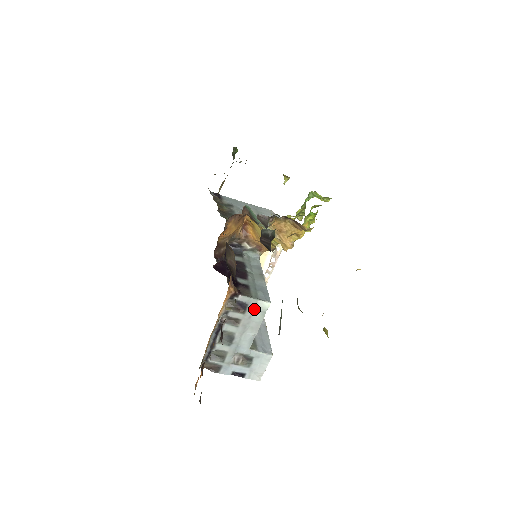
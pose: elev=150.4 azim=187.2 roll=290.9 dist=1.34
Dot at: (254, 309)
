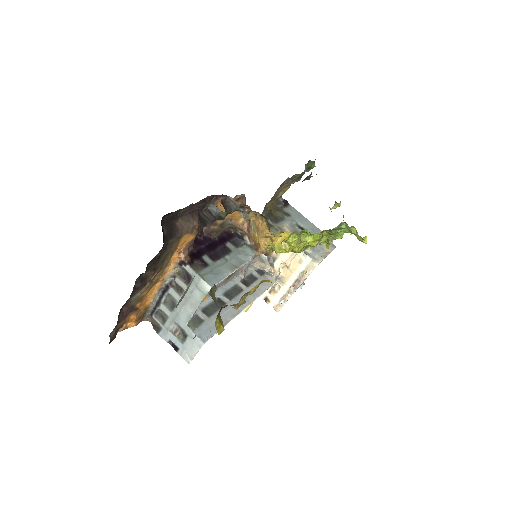
Dot at: (196, 286)
